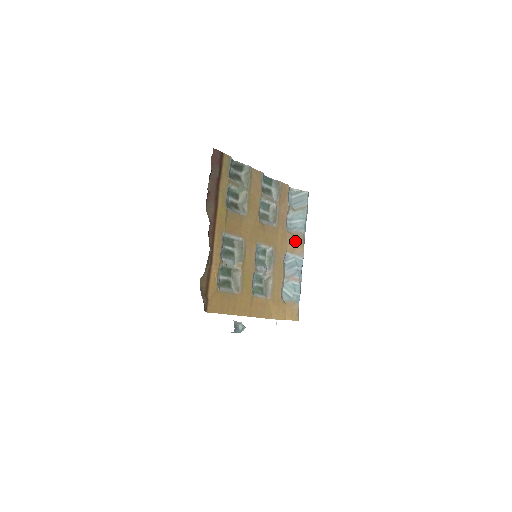
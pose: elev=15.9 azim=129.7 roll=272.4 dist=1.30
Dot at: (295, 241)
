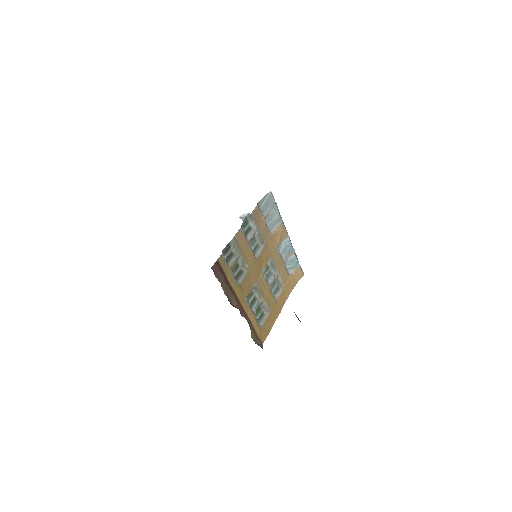
Dot at: (279, 234)
